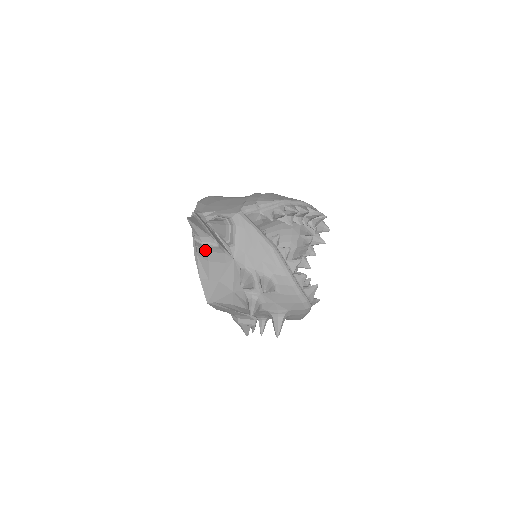
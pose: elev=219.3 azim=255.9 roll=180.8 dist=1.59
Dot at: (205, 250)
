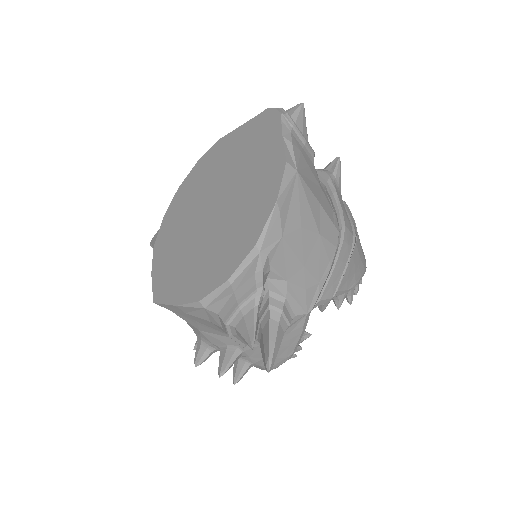
Dot at: (223, 328)
